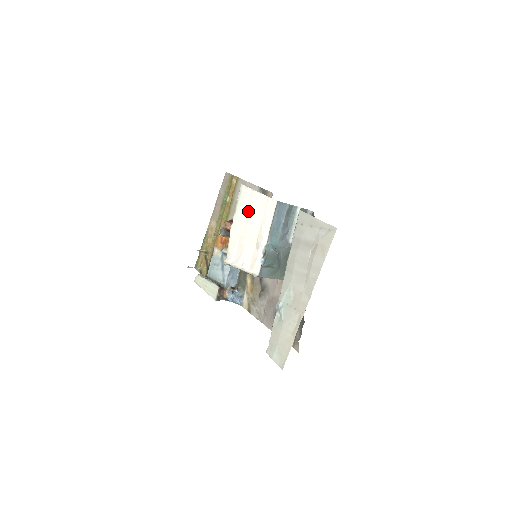
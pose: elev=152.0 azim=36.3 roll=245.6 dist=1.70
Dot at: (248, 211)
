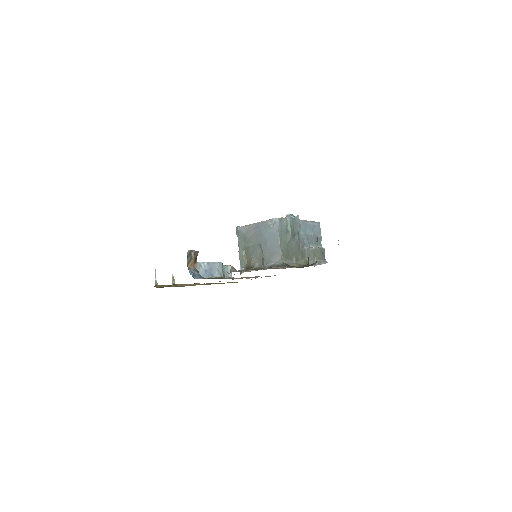
Dot at: occluded
